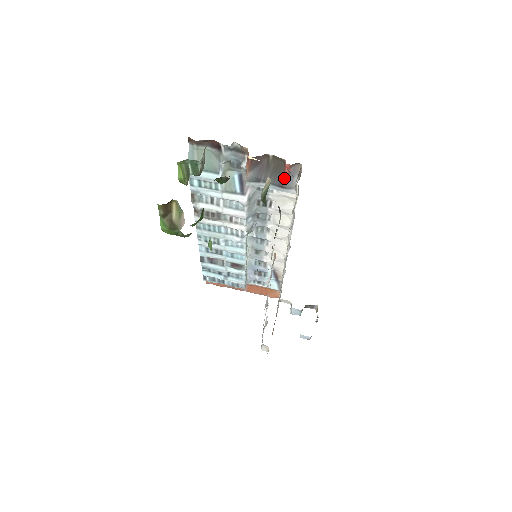
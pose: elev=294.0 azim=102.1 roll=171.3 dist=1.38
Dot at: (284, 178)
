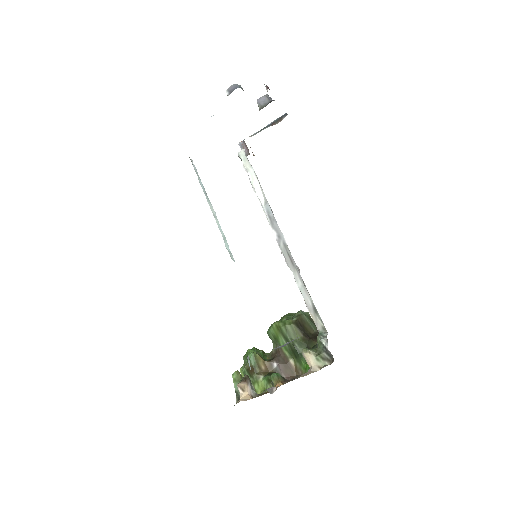
Dot at: occluded
